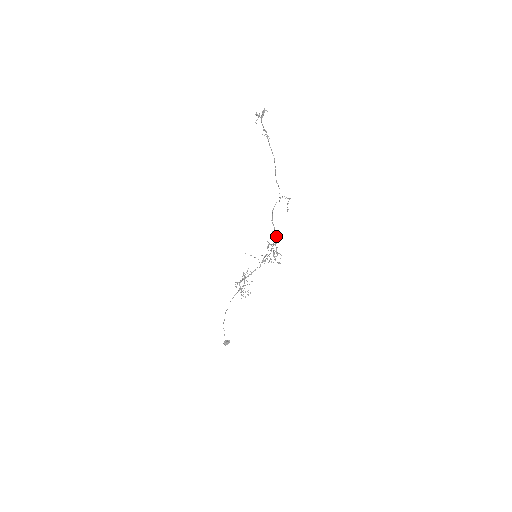
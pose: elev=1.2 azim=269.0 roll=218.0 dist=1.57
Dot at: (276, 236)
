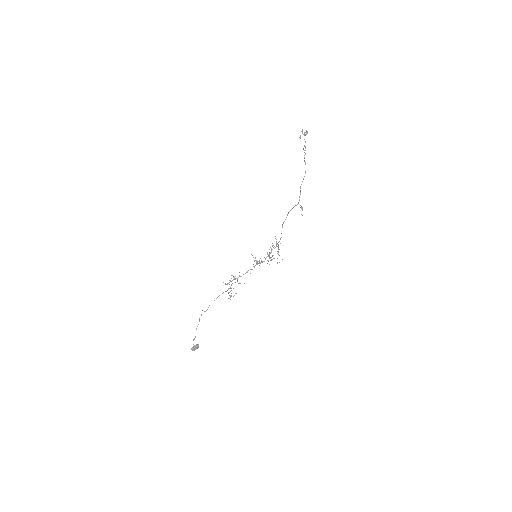
Dot at: (280, 239)
